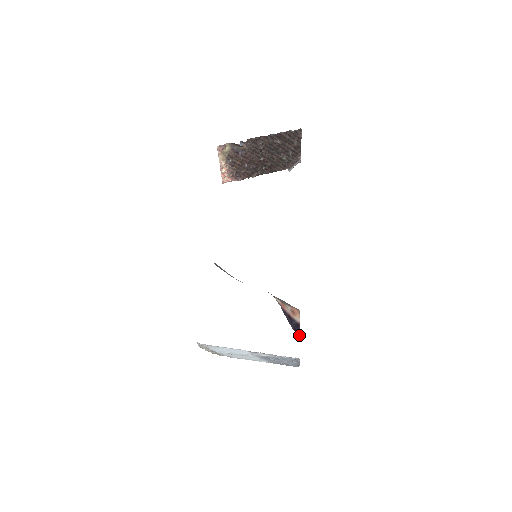
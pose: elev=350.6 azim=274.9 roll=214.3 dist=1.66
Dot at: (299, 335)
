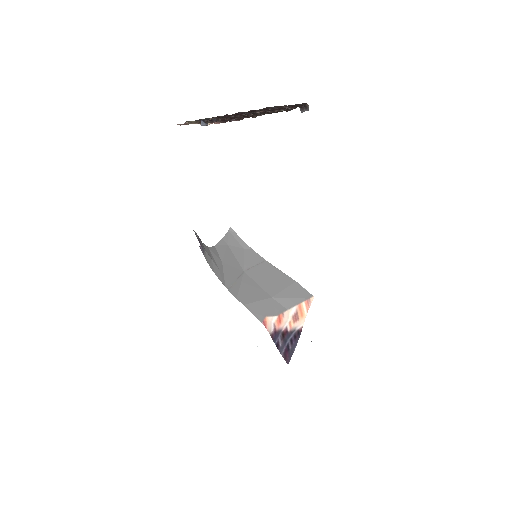
Dot at: (291, 355)
